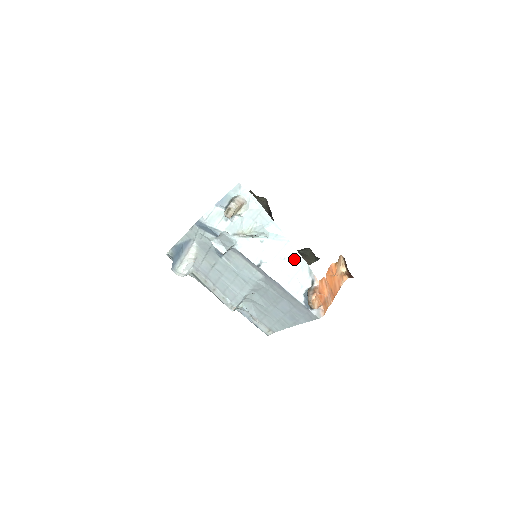
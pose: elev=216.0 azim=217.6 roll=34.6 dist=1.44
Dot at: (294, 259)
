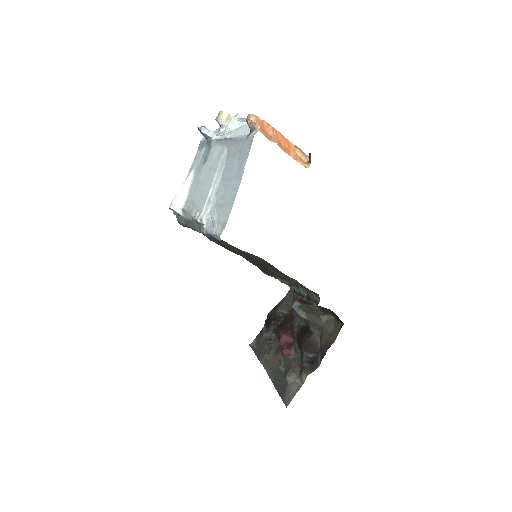
Dot at: occluded
